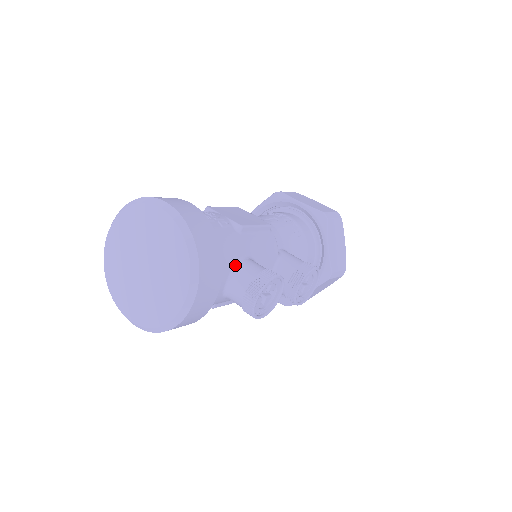
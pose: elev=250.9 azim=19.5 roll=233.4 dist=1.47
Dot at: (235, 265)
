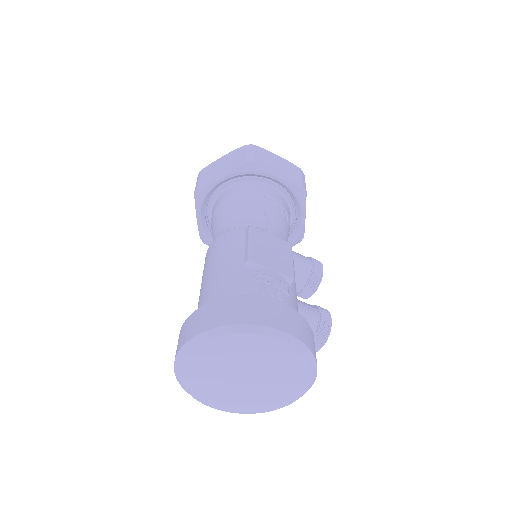
Dot at: occluded
